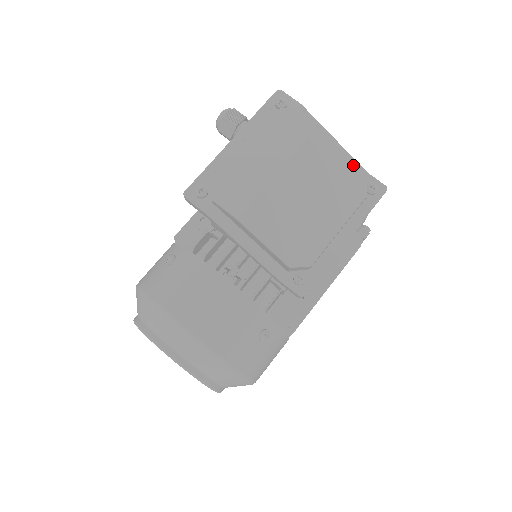
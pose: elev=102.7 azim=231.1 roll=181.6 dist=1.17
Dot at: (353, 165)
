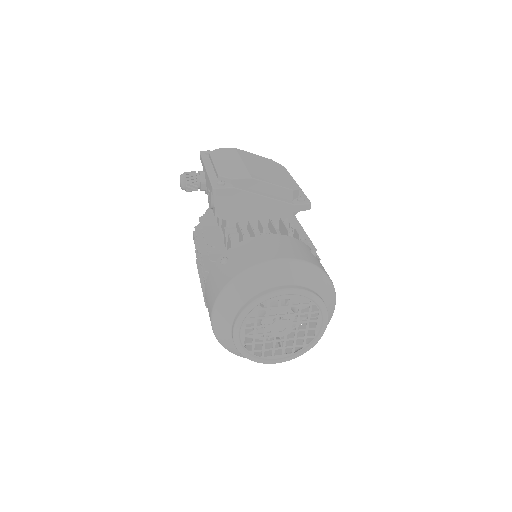
Dot at: (264, 158)
